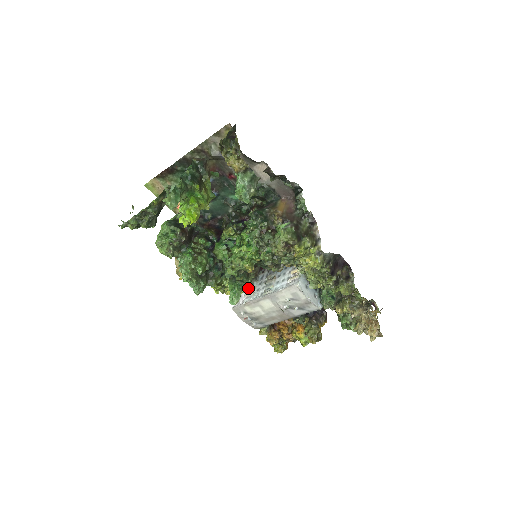
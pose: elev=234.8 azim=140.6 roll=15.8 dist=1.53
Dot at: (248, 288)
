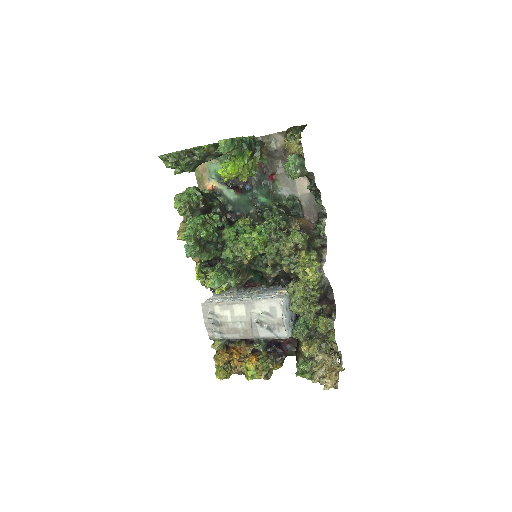
Dot at: (226, 293)
